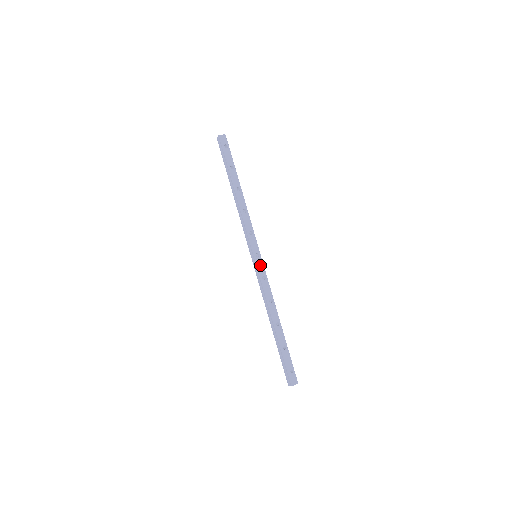
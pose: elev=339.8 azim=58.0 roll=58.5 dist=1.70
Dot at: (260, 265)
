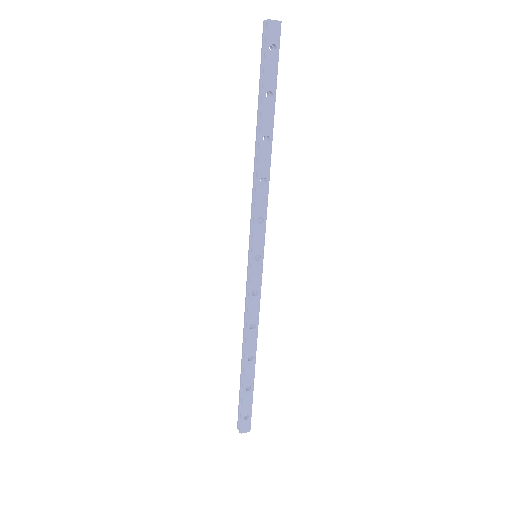
Dot at: (256, 273)
